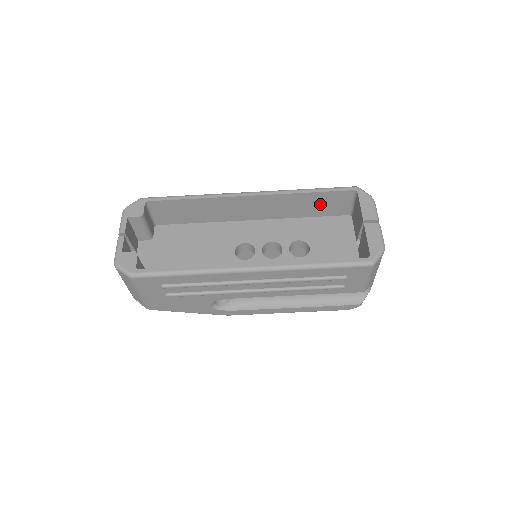
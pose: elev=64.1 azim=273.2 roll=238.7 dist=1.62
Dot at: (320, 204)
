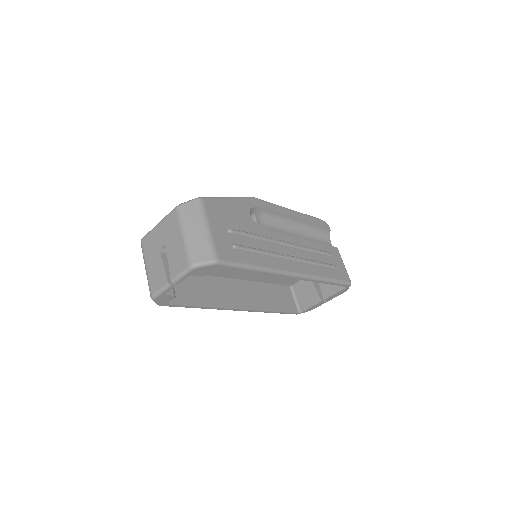
Dot at: occluded
